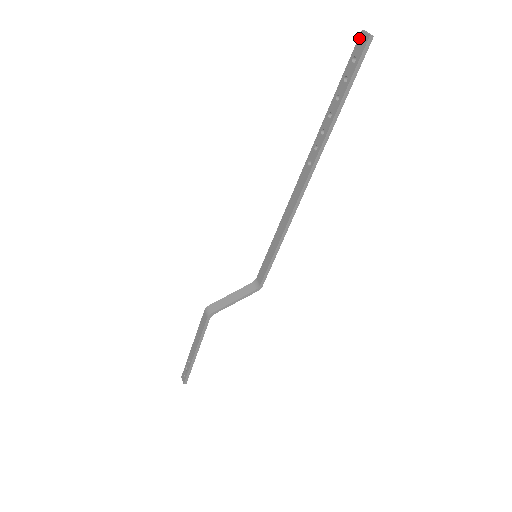
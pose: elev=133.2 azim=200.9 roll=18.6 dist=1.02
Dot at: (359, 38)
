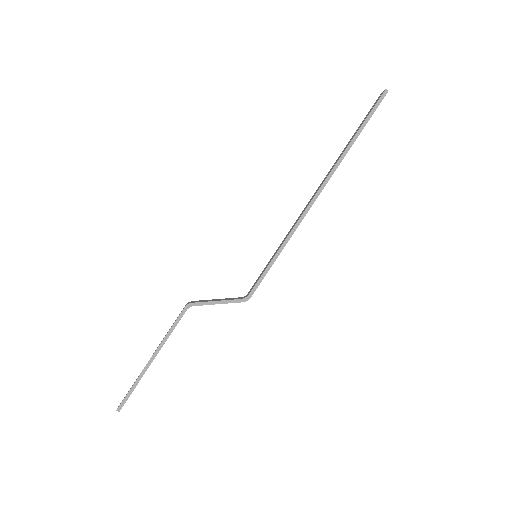
Dot at: (379, 96)
